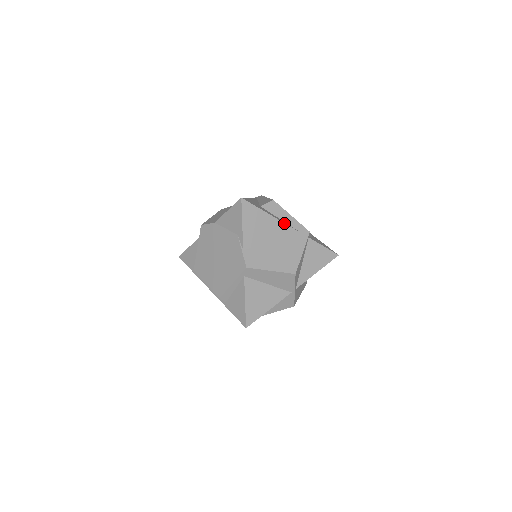
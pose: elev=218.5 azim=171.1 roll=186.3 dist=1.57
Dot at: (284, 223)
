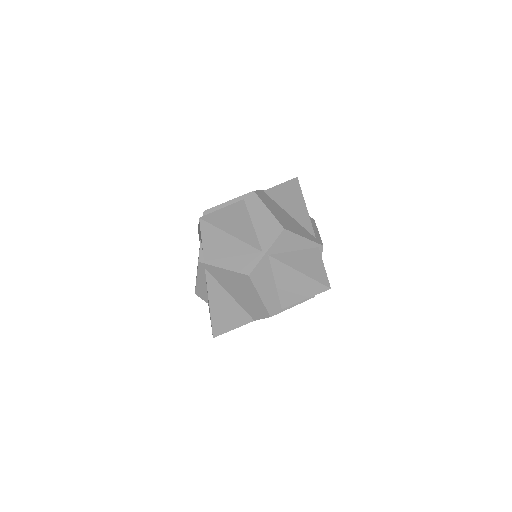
Dot at: occluded
